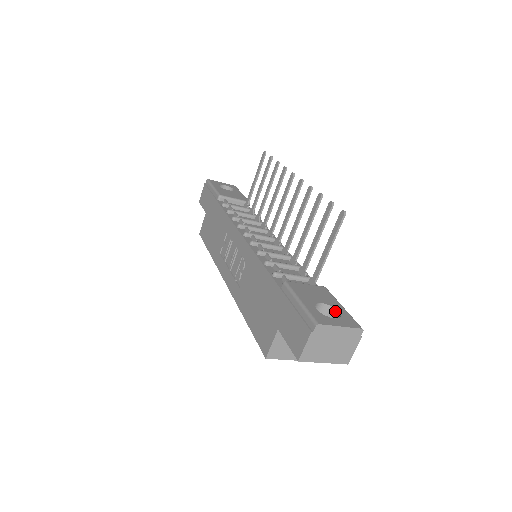
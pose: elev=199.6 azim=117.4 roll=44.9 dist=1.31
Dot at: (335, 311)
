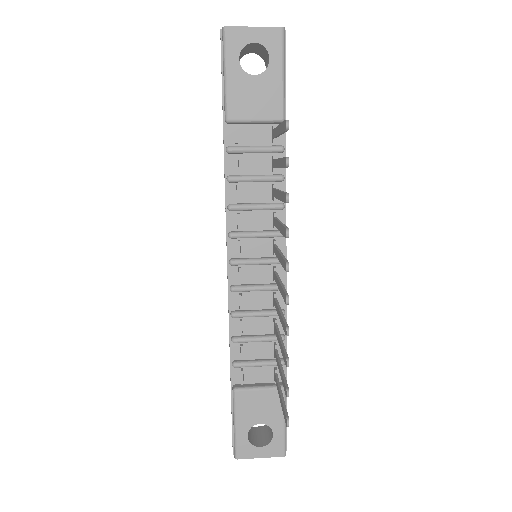
Dot at: (272, 430)
